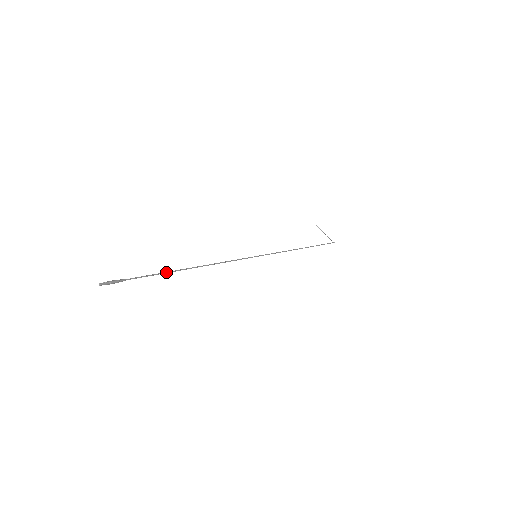
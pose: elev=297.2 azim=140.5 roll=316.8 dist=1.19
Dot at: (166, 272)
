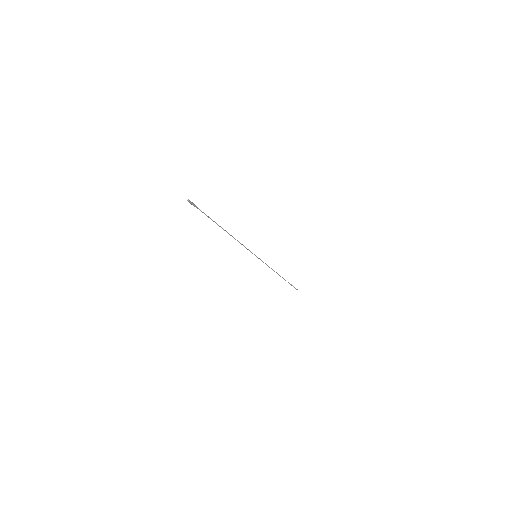
Dot at: (215, 222)
